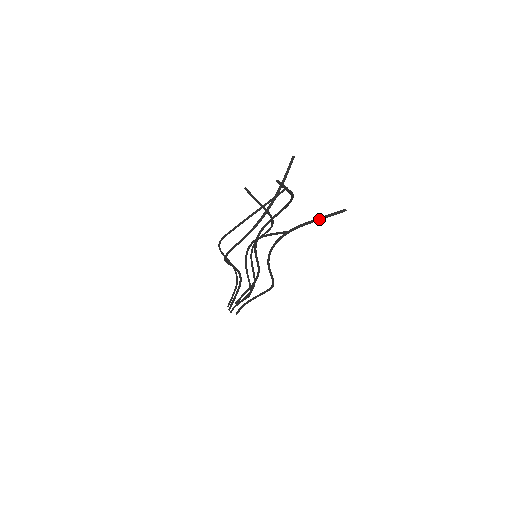
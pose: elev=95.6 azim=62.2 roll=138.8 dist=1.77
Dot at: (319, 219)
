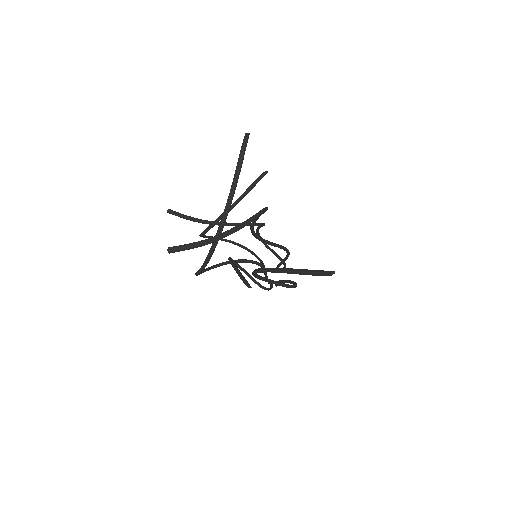
Dot at: (294, 273)
